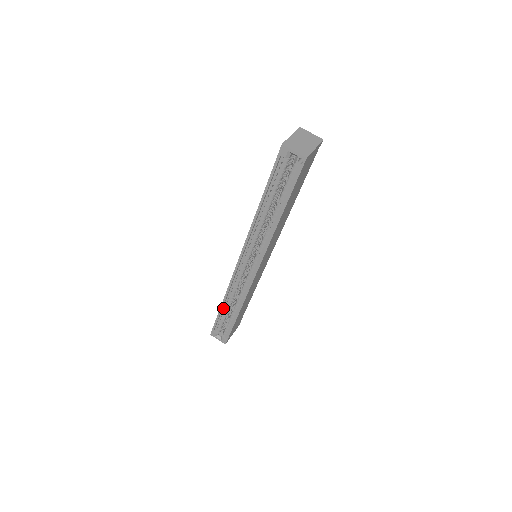
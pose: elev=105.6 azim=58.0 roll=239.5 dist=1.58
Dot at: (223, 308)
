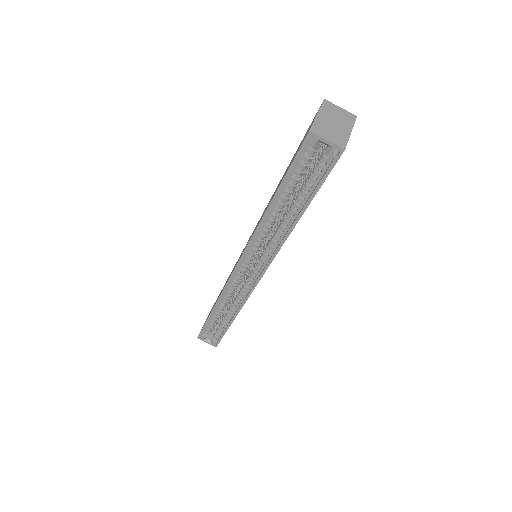
Dot at: (214, 313)
